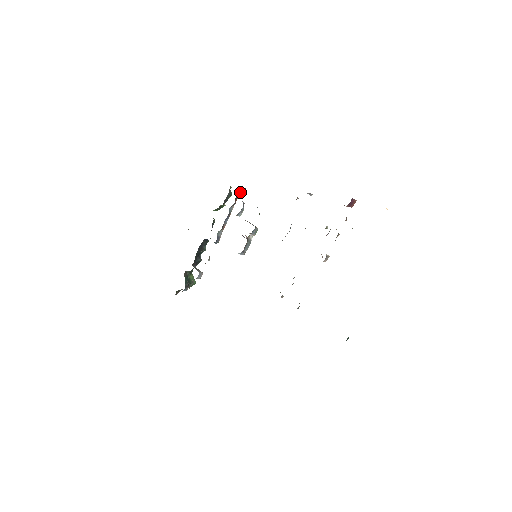
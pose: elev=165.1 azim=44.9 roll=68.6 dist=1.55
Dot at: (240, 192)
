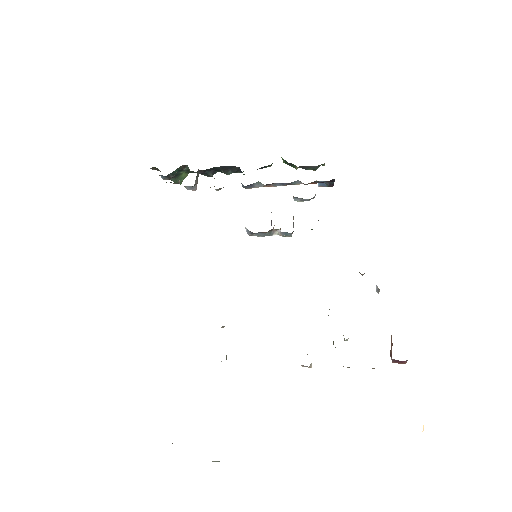
Dot at: (325, 181)
